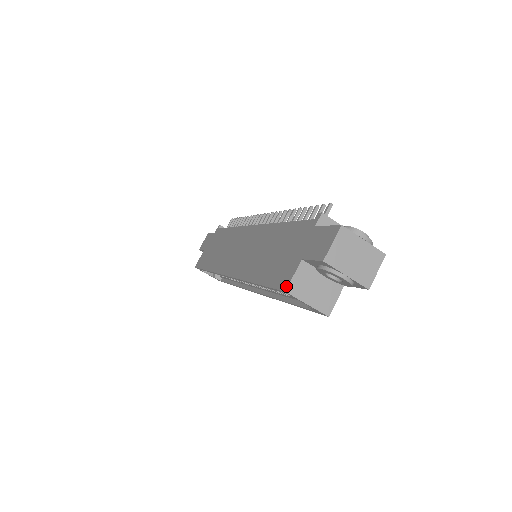
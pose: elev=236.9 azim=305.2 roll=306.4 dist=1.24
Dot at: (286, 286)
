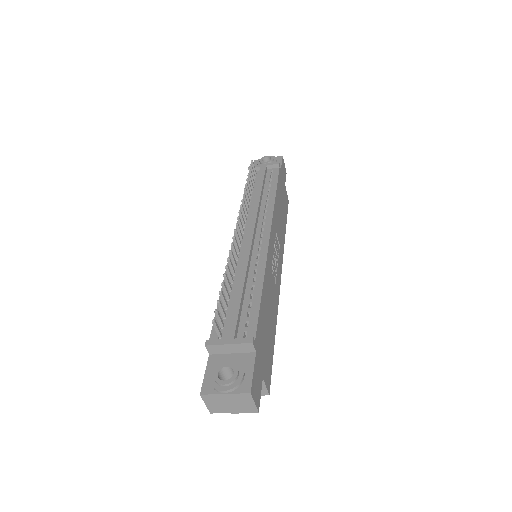
Dot at: occluded
